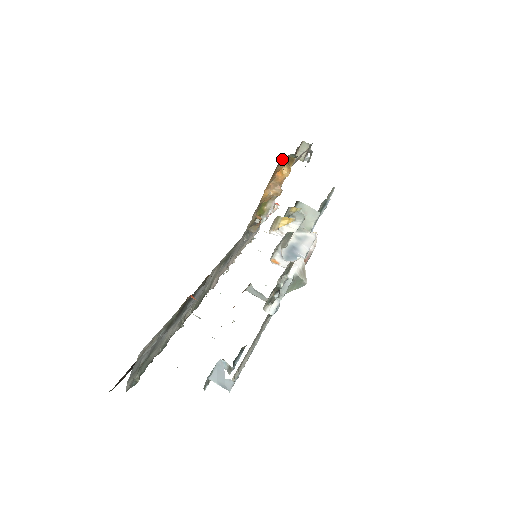
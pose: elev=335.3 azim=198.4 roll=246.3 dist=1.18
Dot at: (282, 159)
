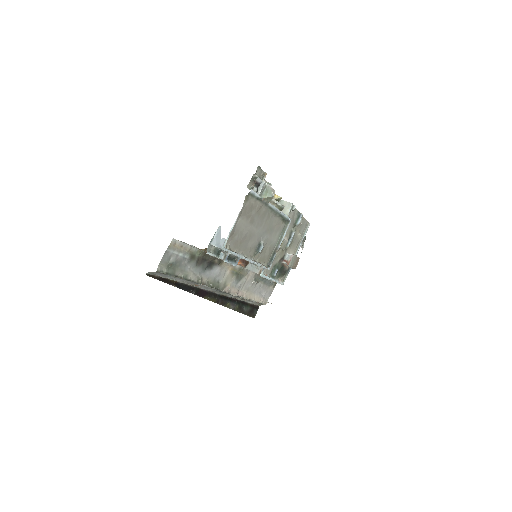
Dot at: occluded
